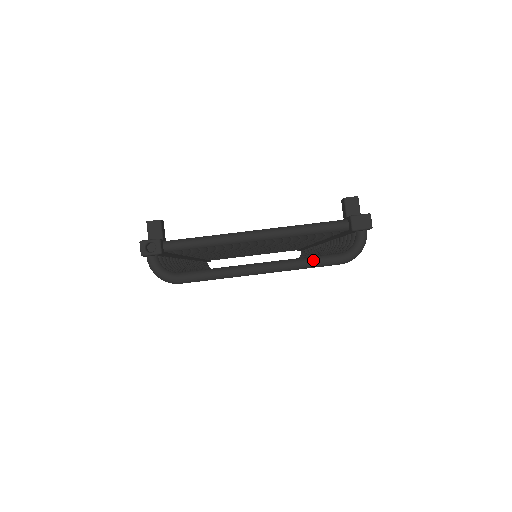
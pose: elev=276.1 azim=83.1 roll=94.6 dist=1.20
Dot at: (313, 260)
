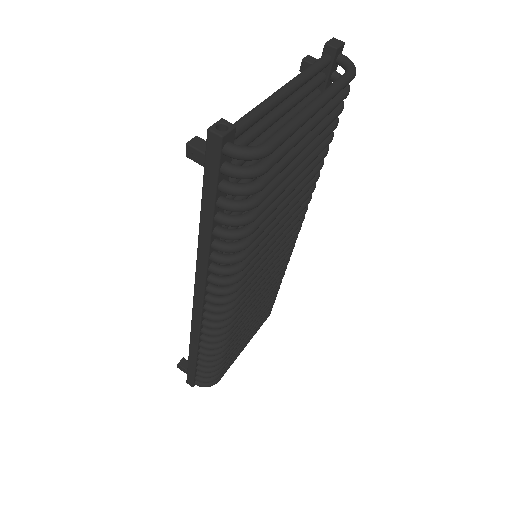
Dot at: (337, 81)
